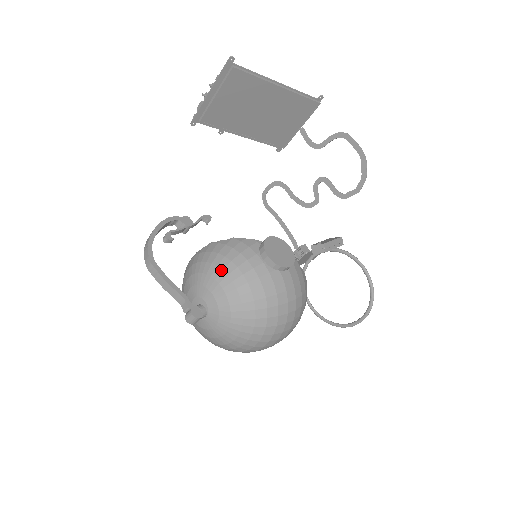
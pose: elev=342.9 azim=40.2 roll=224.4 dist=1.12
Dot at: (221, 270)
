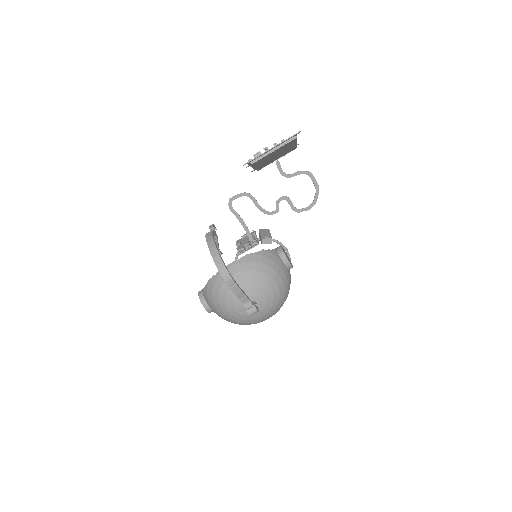
Dot at: (269, 276)
